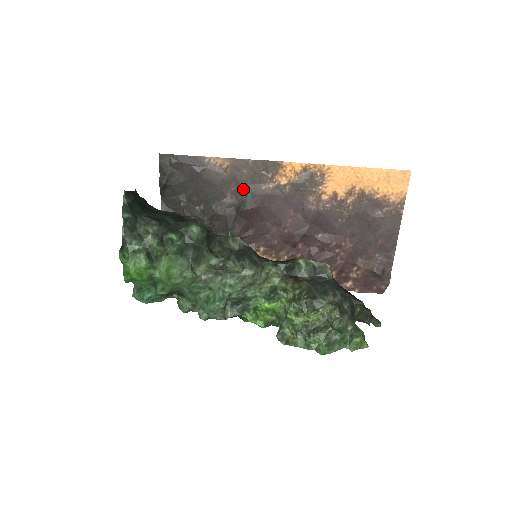
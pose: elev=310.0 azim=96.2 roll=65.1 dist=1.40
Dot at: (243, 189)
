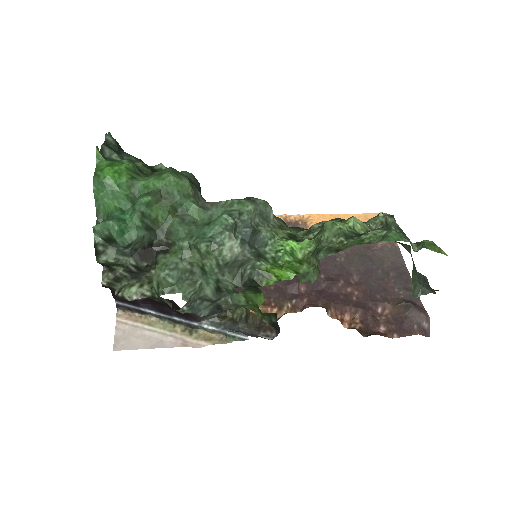
Dot at: occluded
